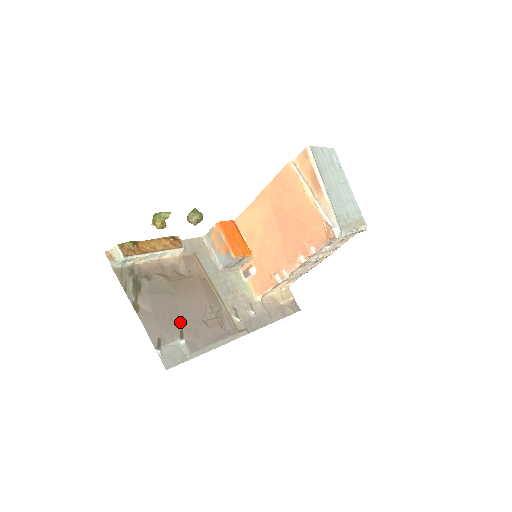
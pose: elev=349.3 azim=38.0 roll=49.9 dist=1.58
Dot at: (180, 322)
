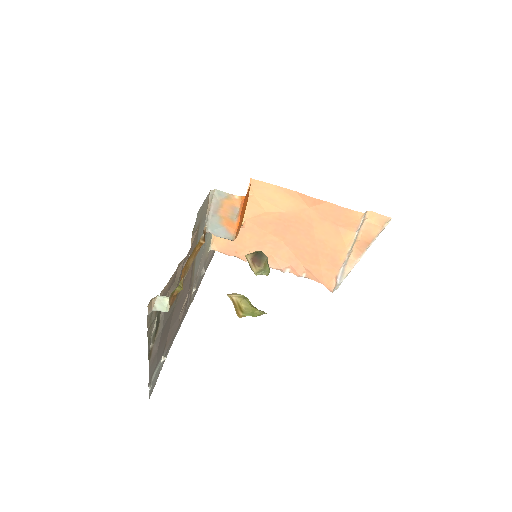
Dot at: (167, 336)
